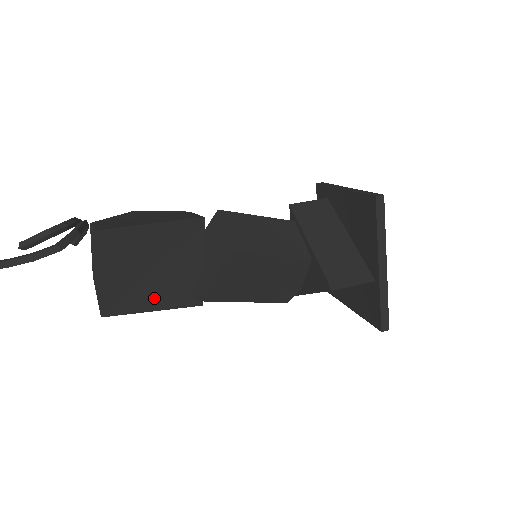
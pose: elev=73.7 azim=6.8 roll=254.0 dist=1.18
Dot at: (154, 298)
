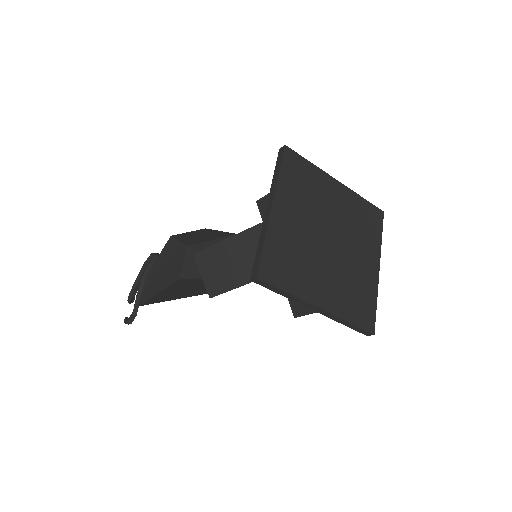
Dot at: occluded
